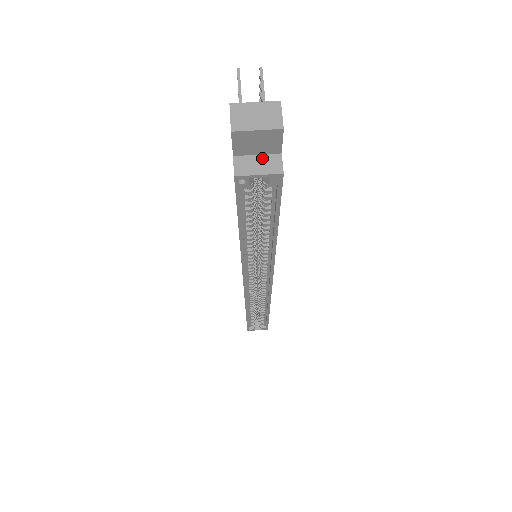
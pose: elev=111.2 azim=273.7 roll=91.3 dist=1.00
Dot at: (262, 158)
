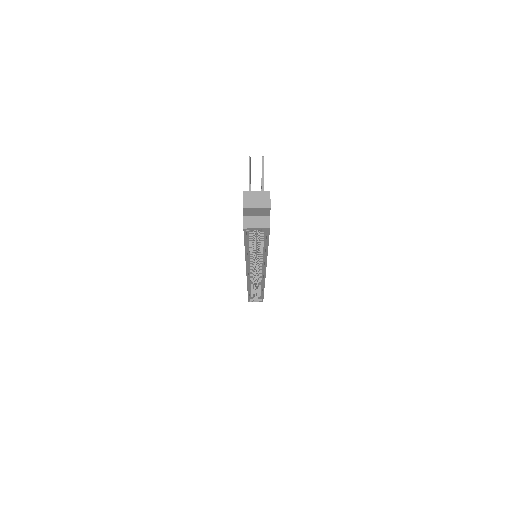
Dot at: (259, 219)
